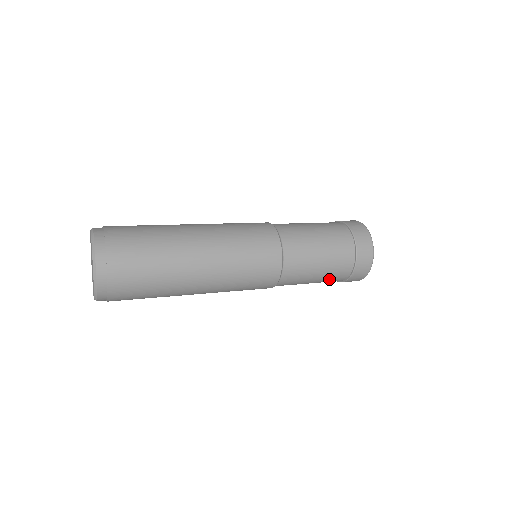
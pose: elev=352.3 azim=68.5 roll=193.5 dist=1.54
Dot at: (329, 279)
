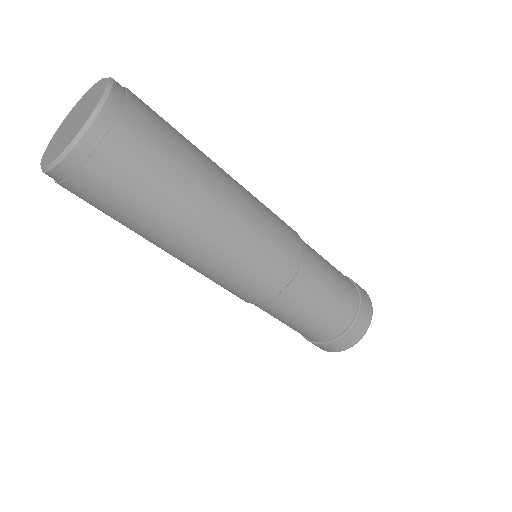
Dot at: (344, 287)
